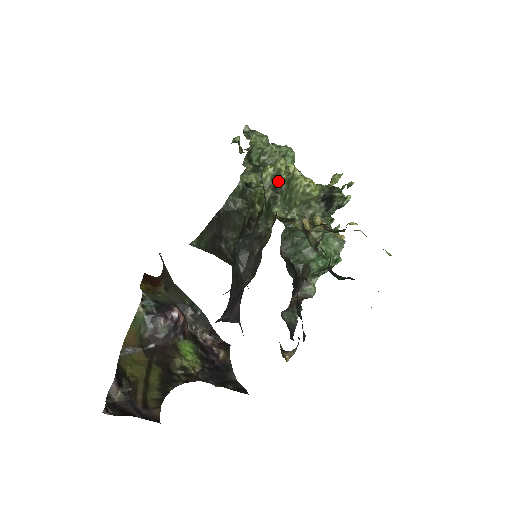
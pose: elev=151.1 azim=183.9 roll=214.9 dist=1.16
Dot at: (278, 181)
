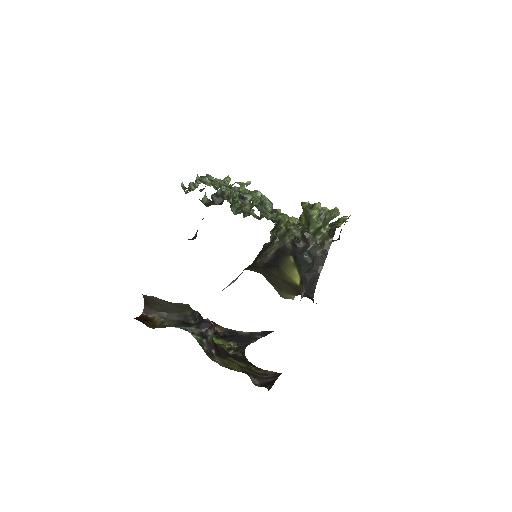
Dot at: (323, 215)
